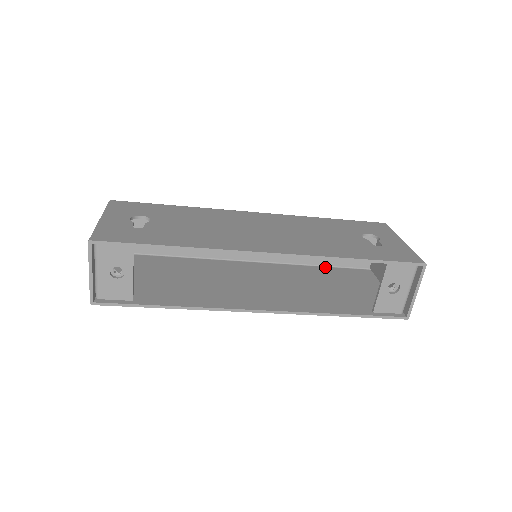
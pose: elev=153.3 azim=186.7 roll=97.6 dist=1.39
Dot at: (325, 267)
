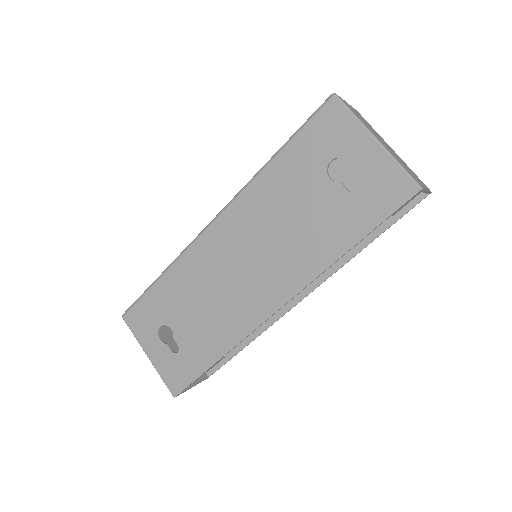
Dot at: occluded
